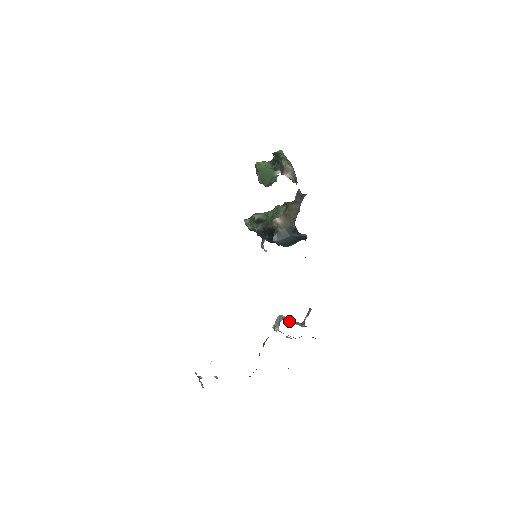
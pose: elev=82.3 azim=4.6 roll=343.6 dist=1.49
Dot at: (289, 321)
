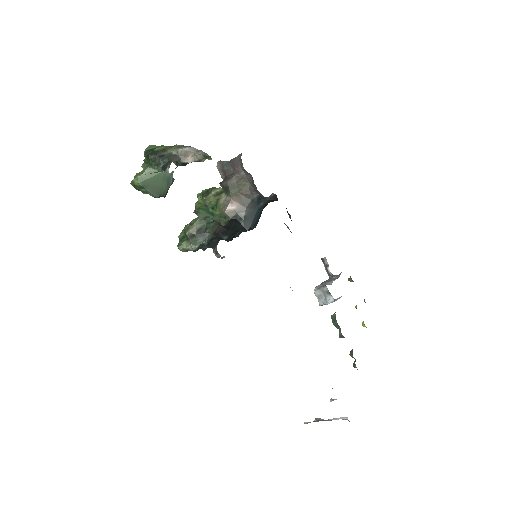
Dot at: (328, 284)
